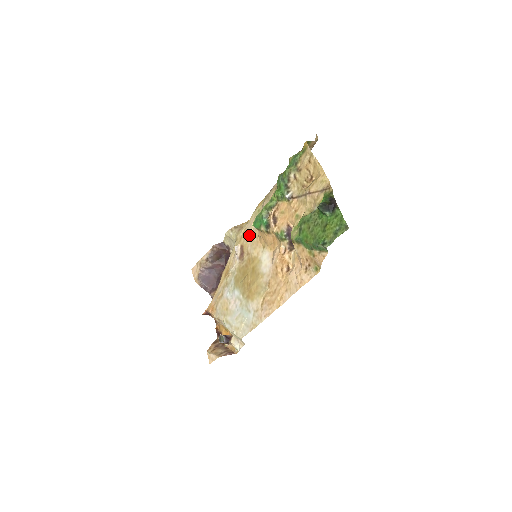
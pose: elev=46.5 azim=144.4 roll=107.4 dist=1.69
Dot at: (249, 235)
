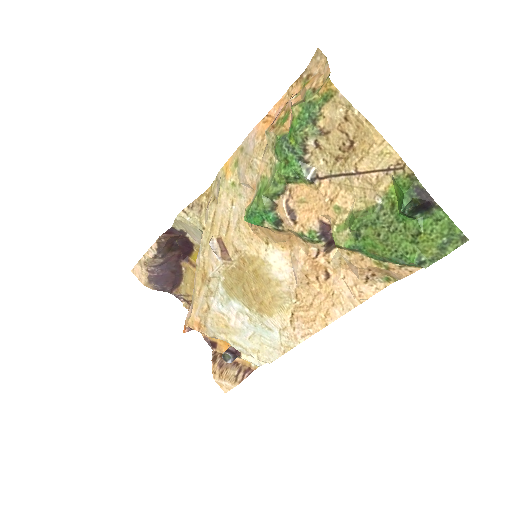
Dot at: (228, 223)
